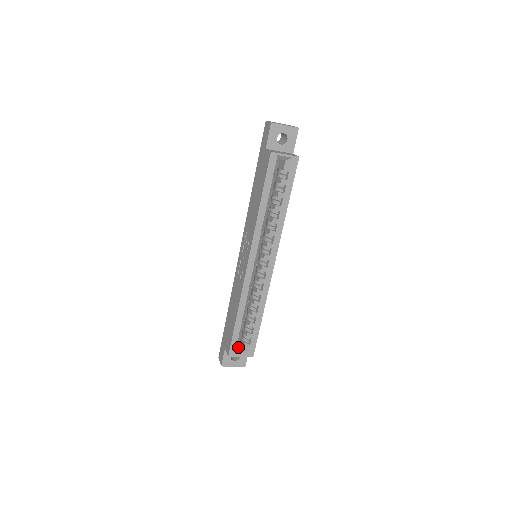
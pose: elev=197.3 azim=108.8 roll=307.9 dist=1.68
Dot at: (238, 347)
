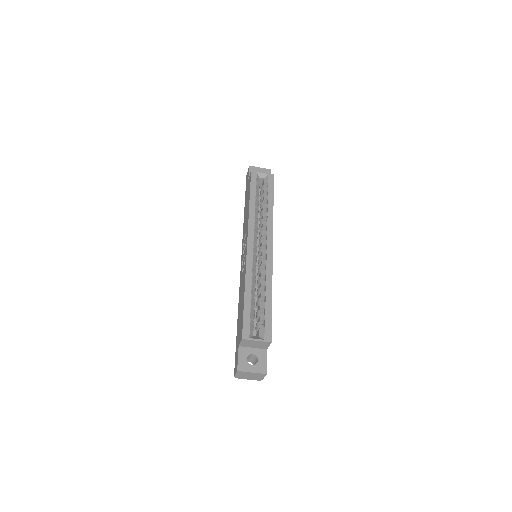
Dot at: (252, 332)
